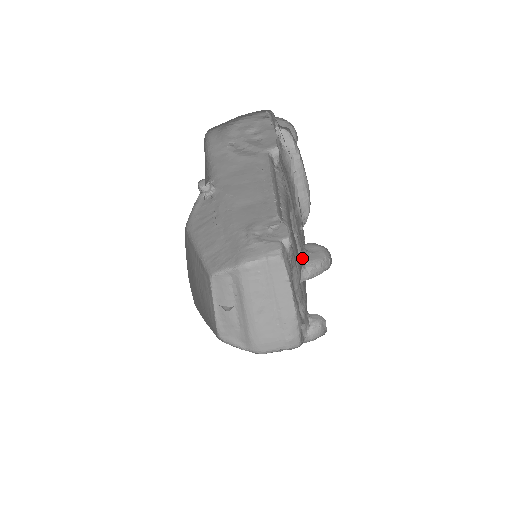
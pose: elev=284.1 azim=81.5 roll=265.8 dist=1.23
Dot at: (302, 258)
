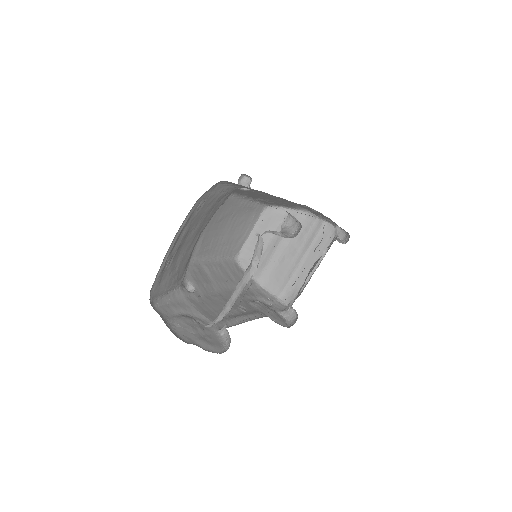
Dot at: occluded
